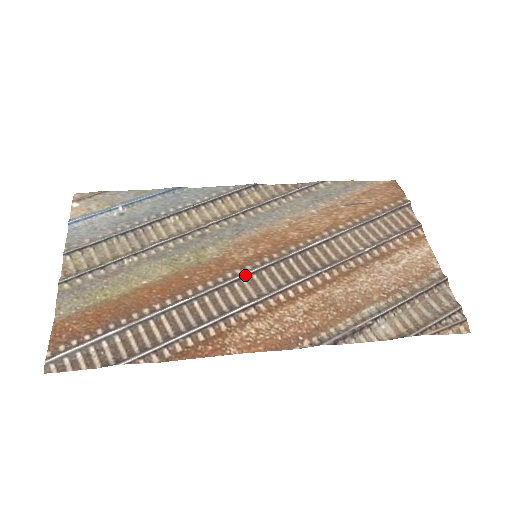
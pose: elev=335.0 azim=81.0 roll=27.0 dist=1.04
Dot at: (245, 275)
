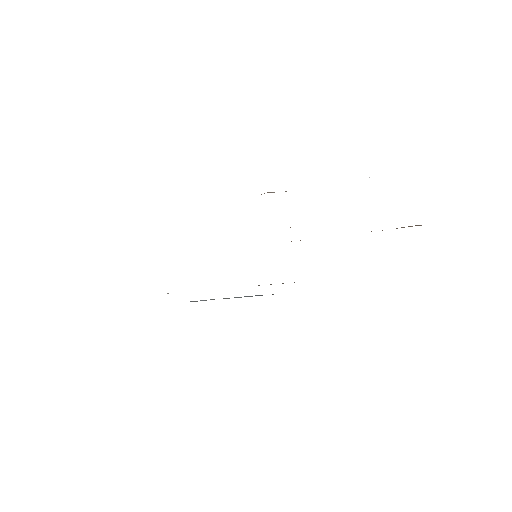
Dot at: occluded
